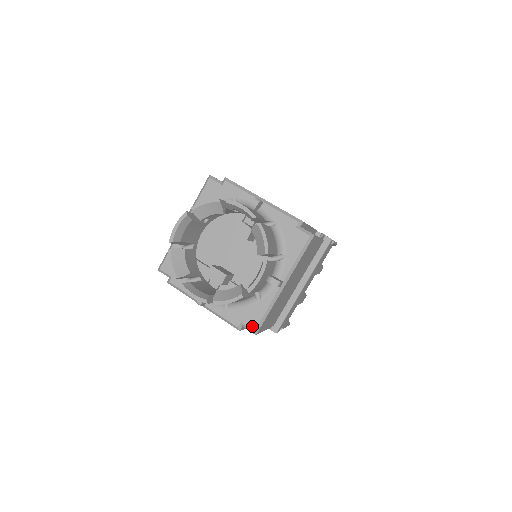
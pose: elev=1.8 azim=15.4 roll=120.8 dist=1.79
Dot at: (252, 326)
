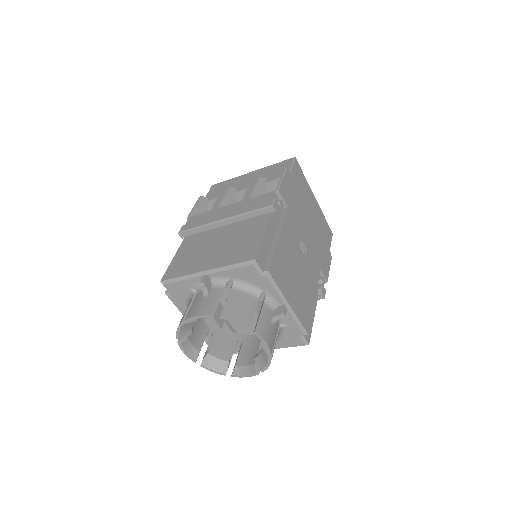
Dot at: occluded
